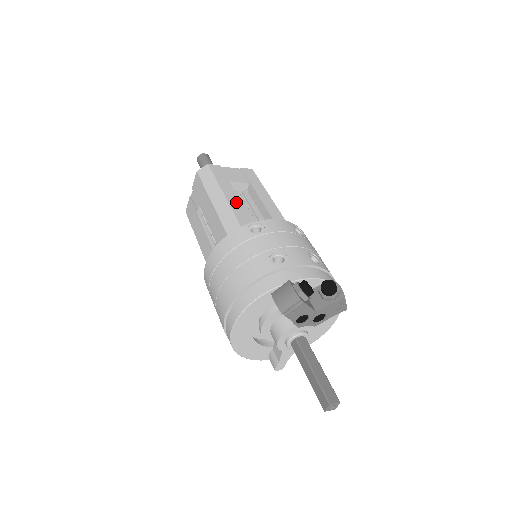
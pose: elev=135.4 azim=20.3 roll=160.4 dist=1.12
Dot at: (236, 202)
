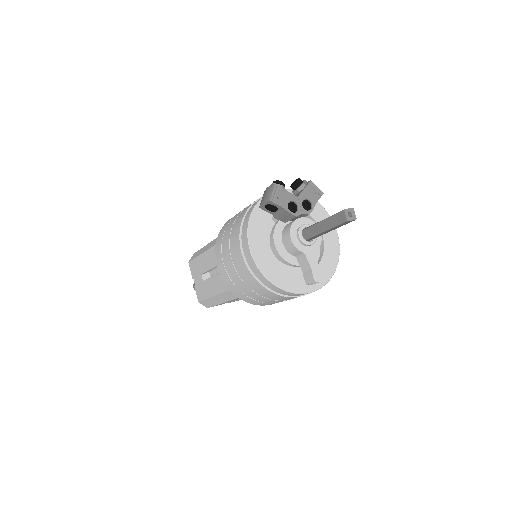
Dot at: occluded
